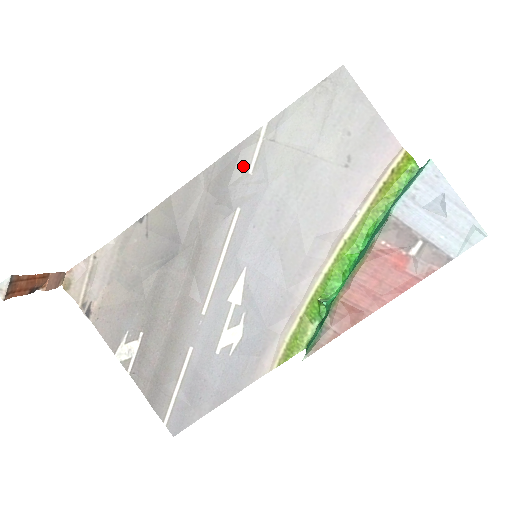
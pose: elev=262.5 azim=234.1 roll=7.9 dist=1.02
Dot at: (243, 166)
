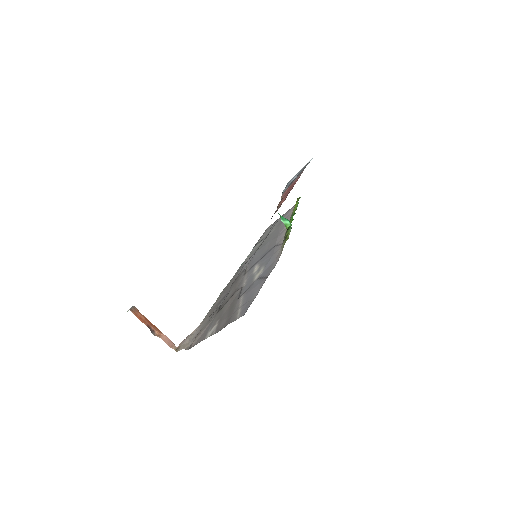
Dot at: occluded
